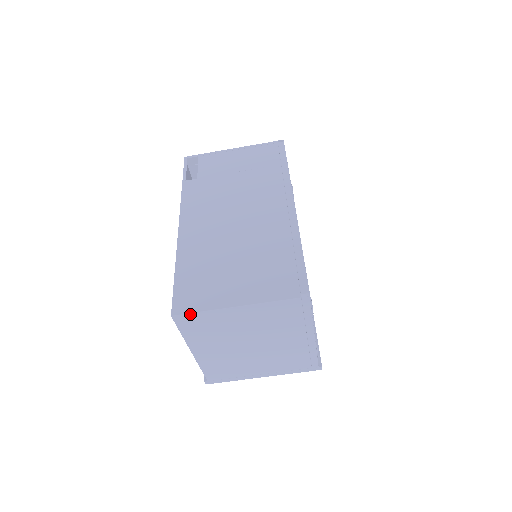
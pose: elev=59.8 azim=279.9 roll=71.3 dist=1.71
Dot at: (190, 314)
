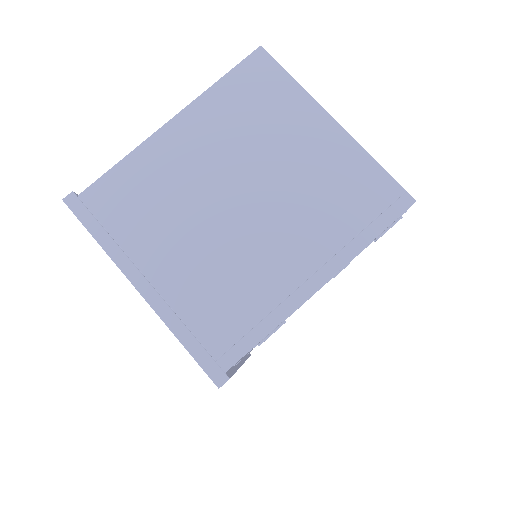
Dot at: (279, 67)
